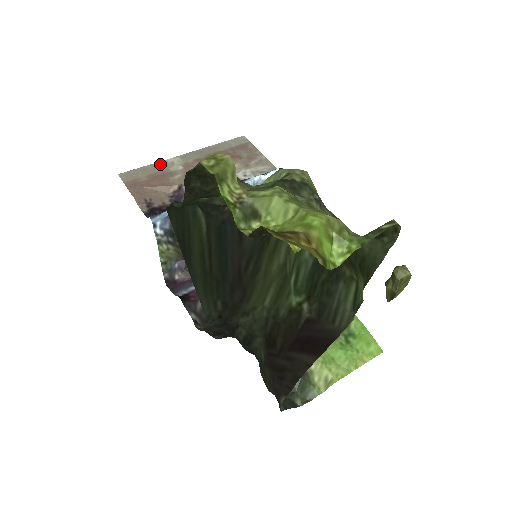
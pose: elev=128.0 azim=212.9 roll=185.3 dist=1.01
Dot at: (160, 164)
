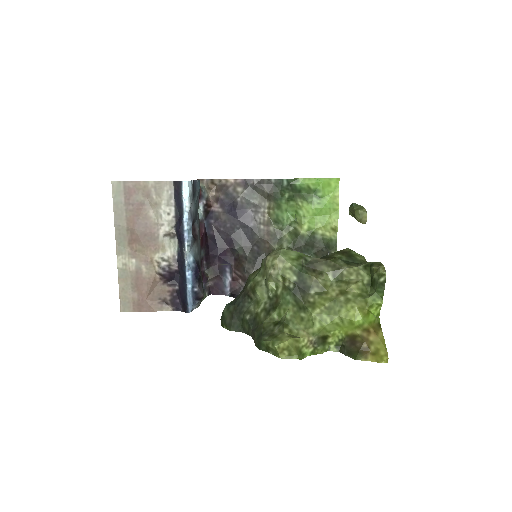
Dot at: (121, 275)
